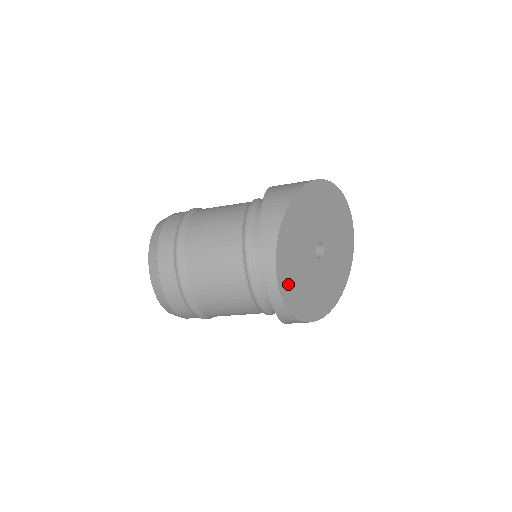
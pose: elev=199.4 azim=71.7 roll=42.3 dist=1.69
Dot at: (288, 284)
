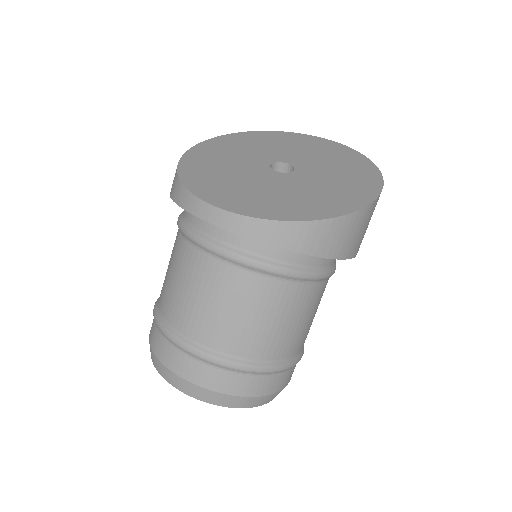
Dot at: (236, 201)
